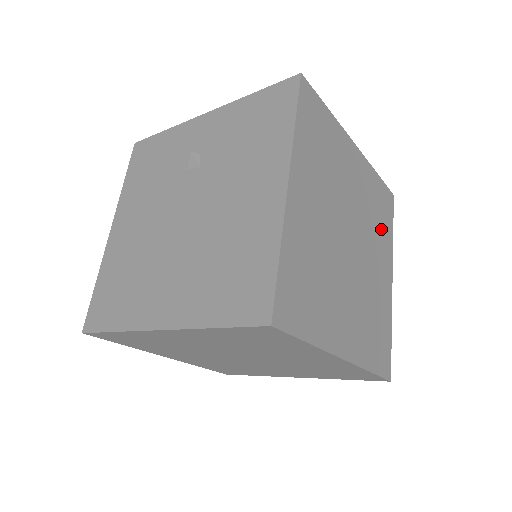
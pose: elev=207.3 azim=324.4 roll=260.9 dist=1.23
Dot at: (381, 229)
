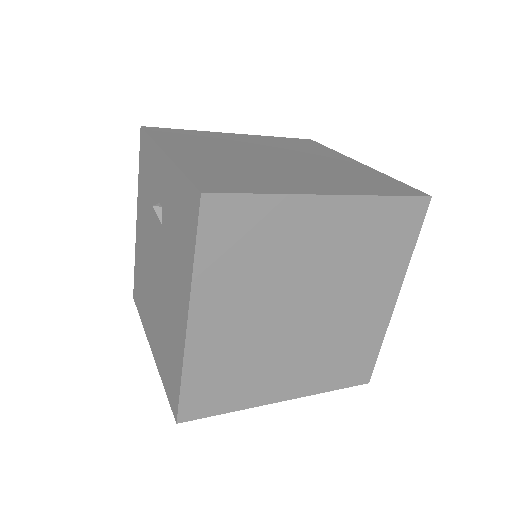
Dot at: (382, 259)
